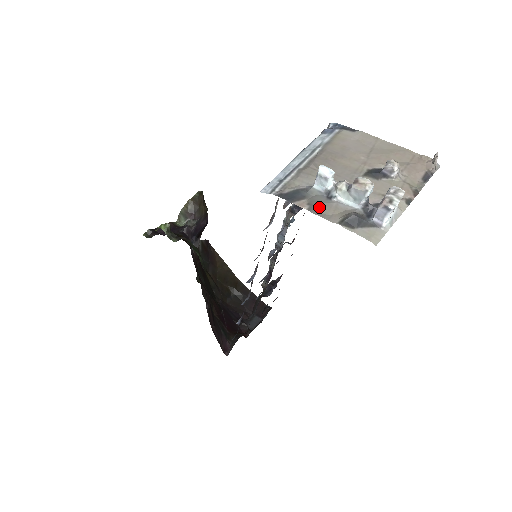
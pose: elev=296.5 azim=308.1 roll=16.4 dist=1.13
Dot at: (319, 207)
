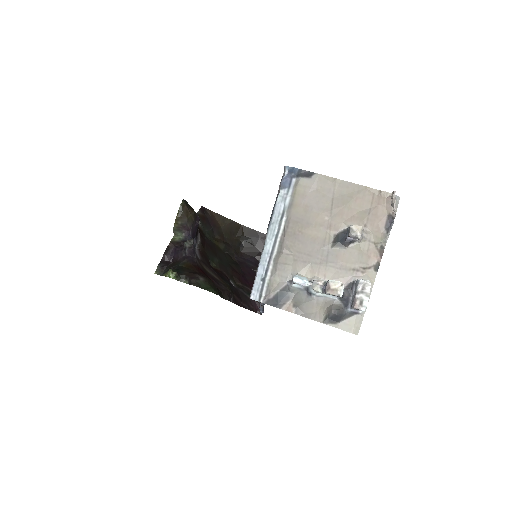
Dot at: (303, 307)
